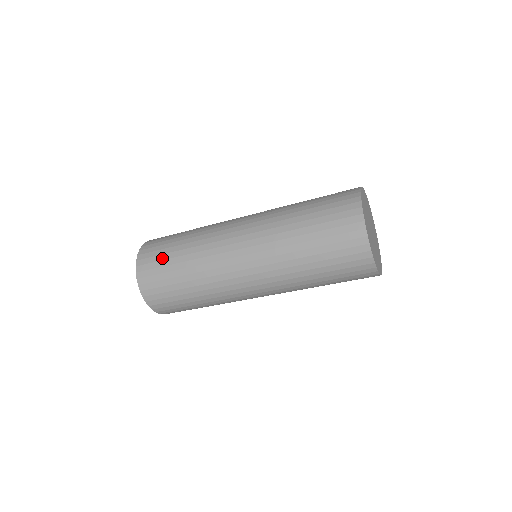
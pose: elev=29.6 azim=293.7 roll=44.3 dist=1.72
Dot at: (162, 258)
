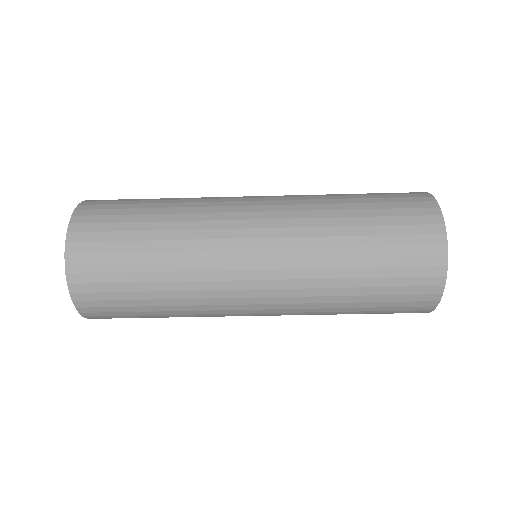
Dot at: (116, 258)
